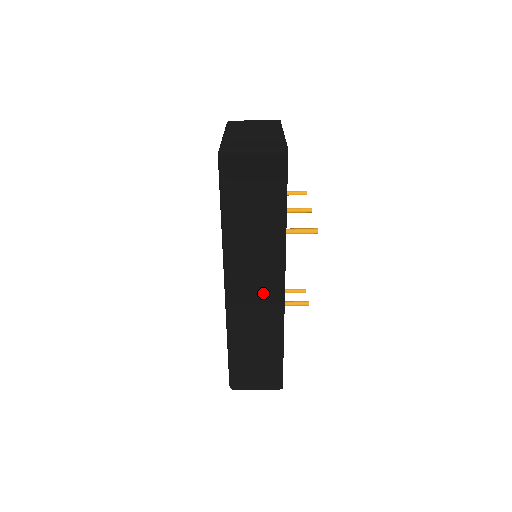
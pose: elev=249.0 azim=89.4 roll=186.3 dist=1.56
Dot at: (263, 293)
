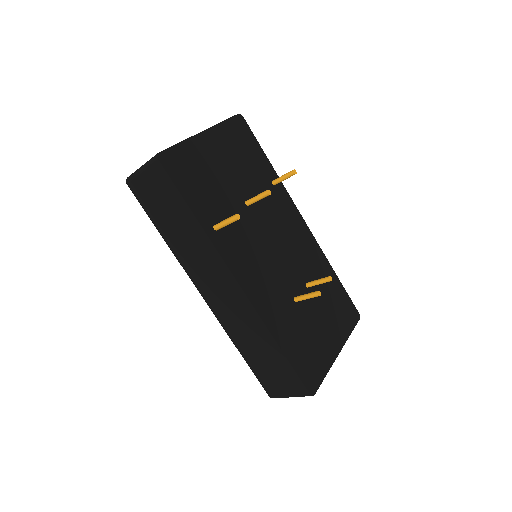
Dot at: (228, 294)
